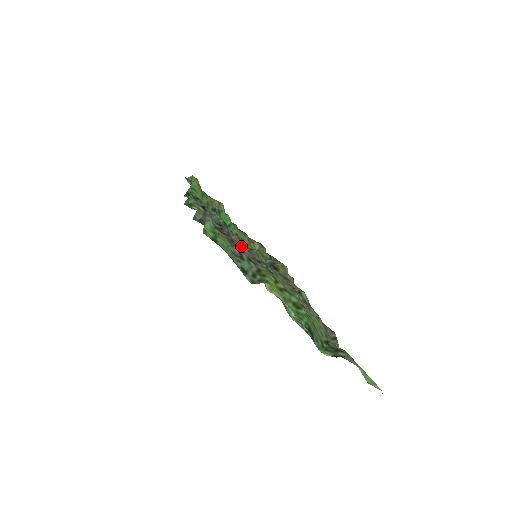
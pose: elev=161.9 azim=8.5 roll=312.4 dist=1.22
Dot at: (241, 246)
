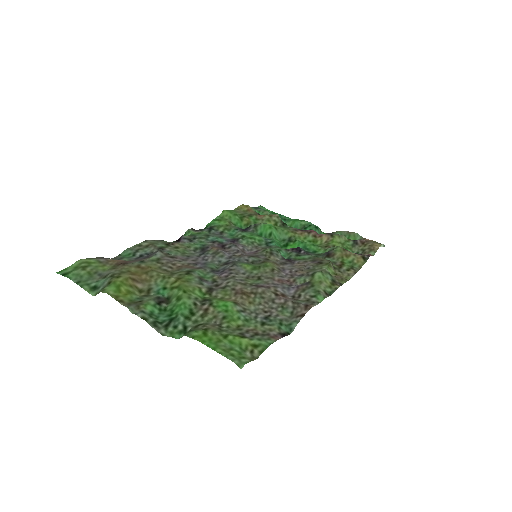
Dot at: (145, 263)
